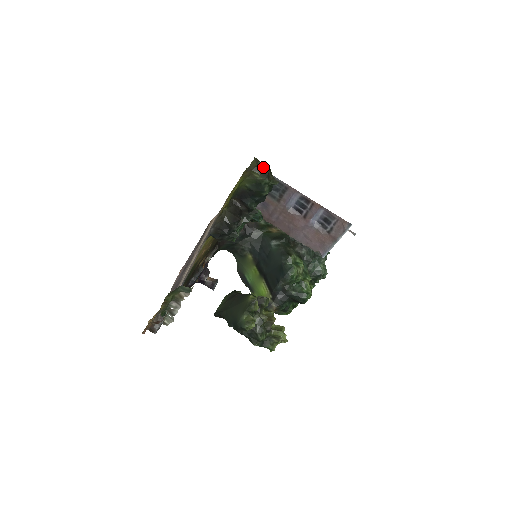
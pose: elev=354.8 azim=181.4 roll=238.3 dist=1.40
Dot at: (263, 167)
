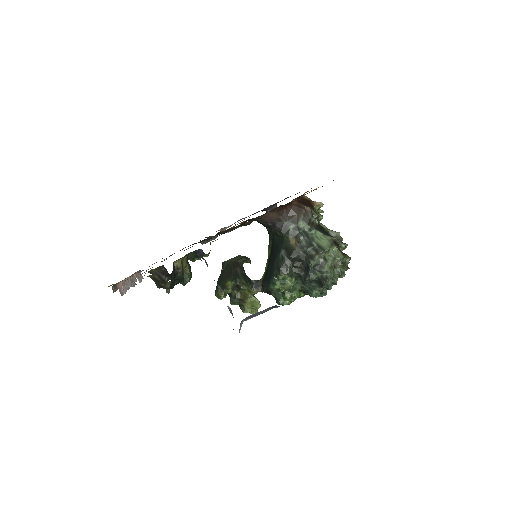
Dot at: (158, 280)
